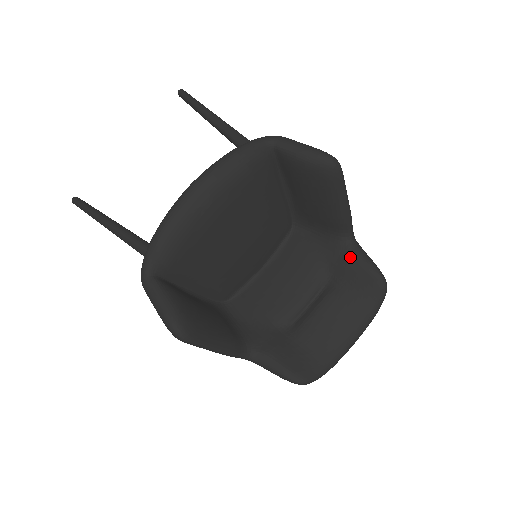
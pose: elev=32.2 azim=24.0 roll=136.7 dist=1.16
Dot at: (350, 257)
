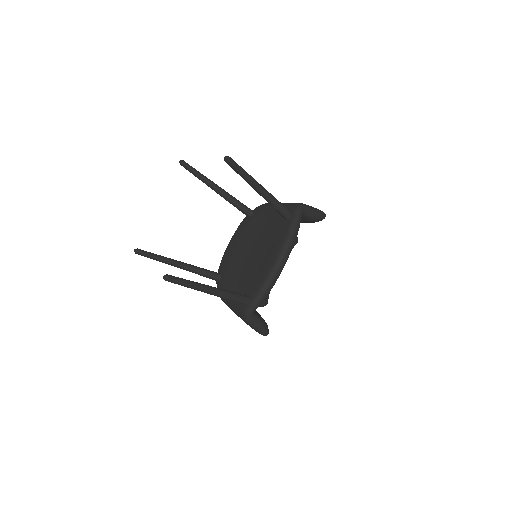
Dot at: occluded
